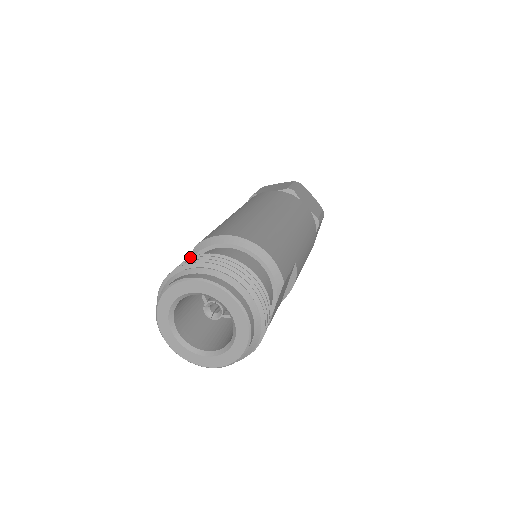
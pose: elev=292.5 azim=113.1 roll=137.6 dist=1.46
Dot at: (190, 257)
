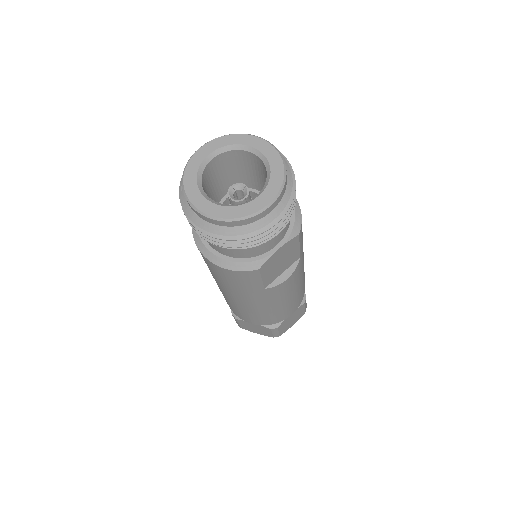
Dot at: occluded
